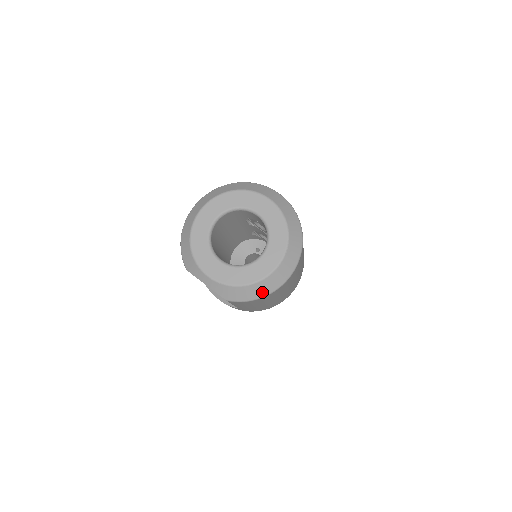
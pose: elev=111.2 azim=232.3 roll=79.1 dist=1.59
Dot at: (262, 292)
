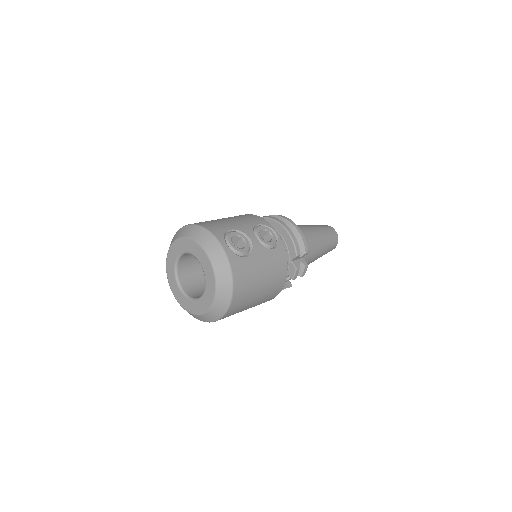
Dot at: (204, 320)
